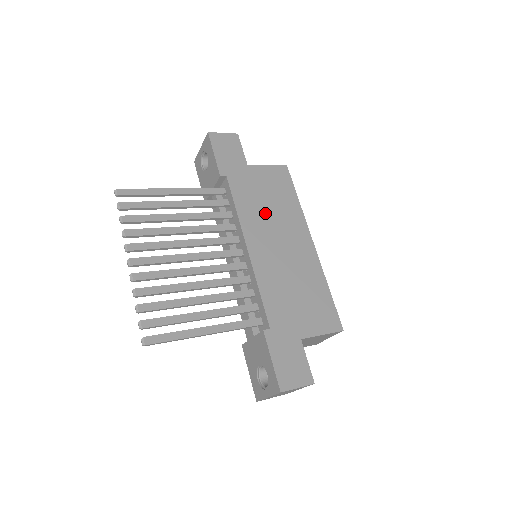
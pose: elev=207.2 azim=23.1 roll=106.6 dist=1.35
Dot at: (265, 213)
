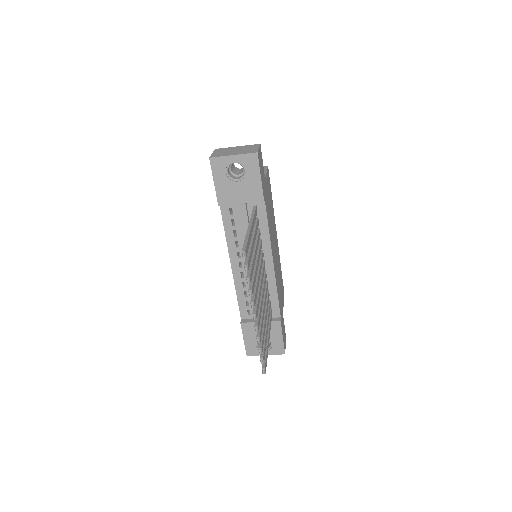
Dot at: (271, 224)
